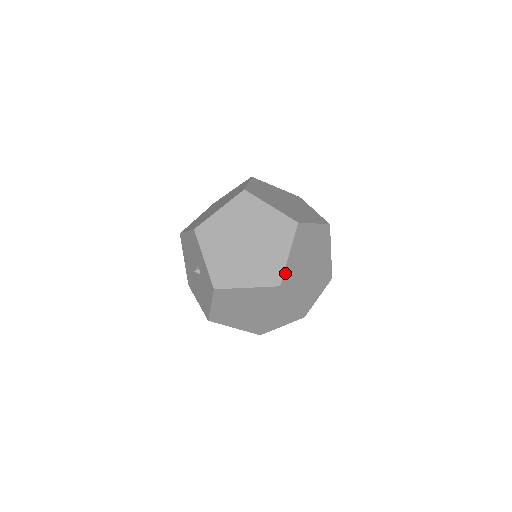
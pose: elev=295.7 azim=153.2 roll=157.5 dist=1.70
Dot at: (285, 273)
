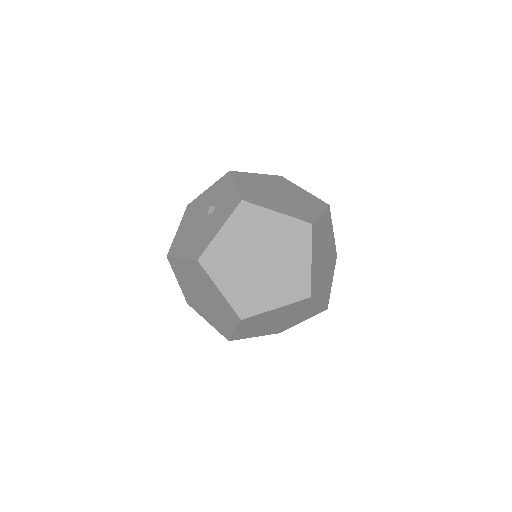
Dot at: (316, 222)
